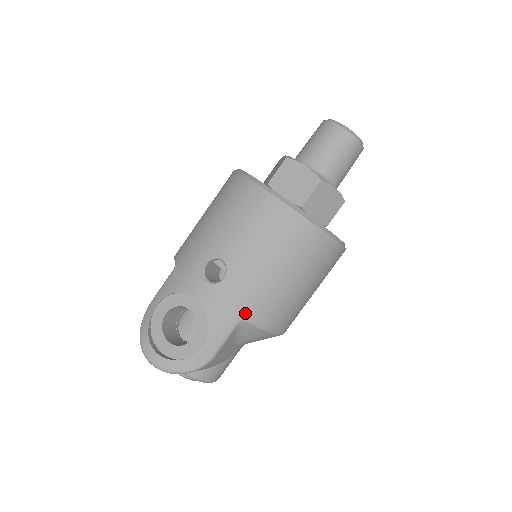
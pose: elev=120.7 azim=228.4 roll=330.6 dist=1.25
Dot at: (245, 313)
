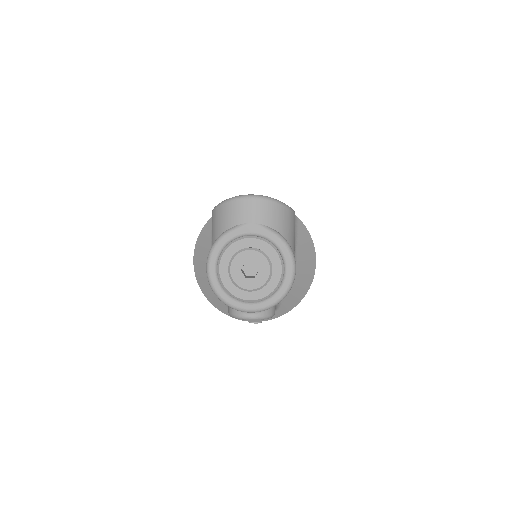
Dot at: occluded
